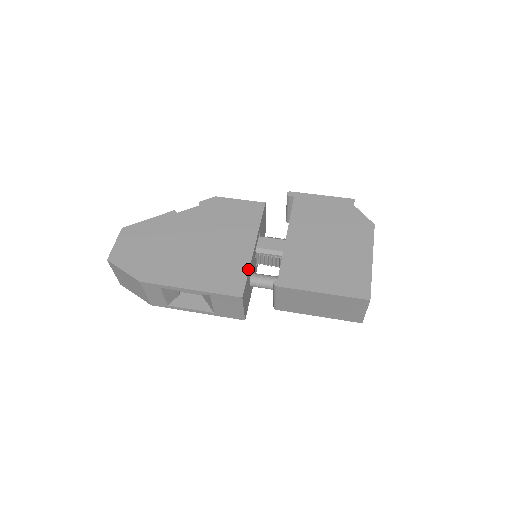
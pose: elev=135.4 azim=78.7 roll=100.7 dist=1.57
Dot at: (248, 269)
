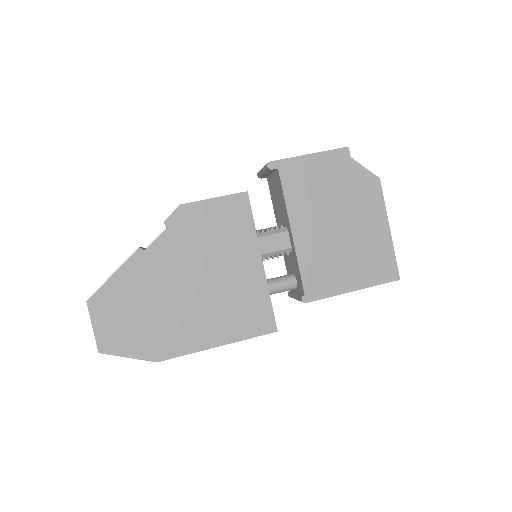
Dot at: (268, 295)
